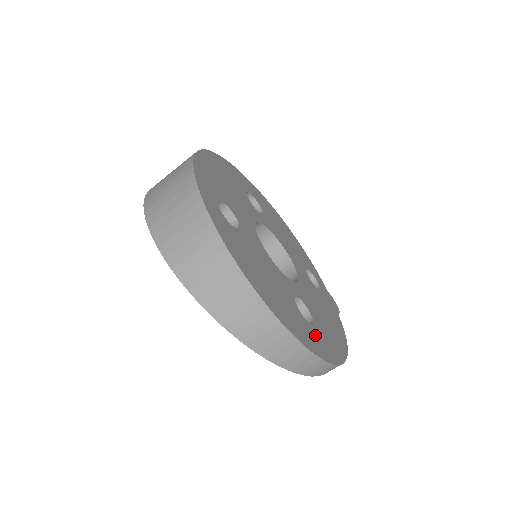
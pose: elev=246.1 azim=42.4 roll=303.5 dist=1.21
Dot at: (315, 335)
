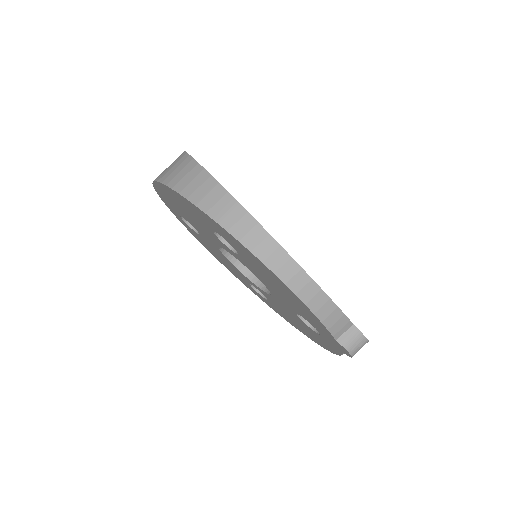
Dot at: occluded
